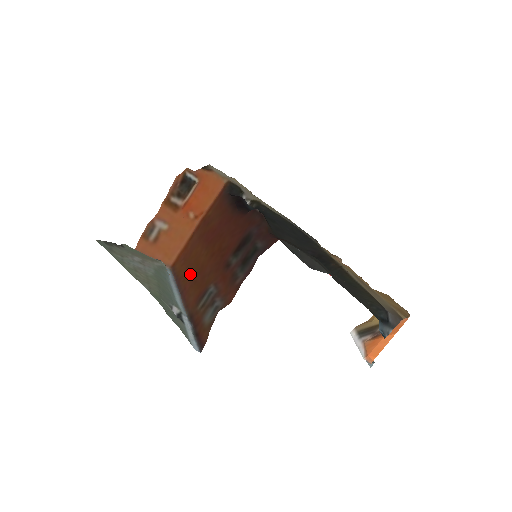
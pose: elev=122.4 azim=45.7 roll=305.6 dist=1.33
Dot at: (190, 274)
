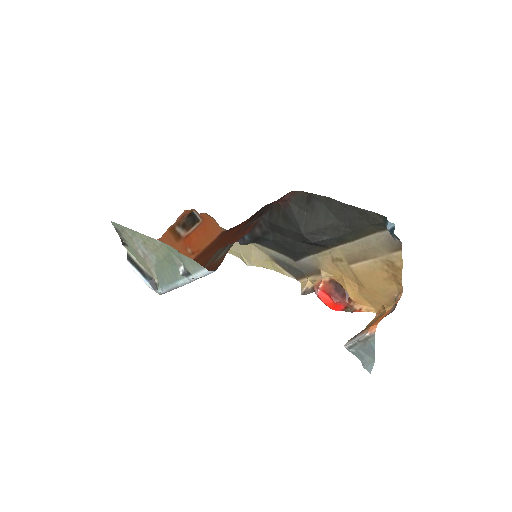
Dot at: occluded
